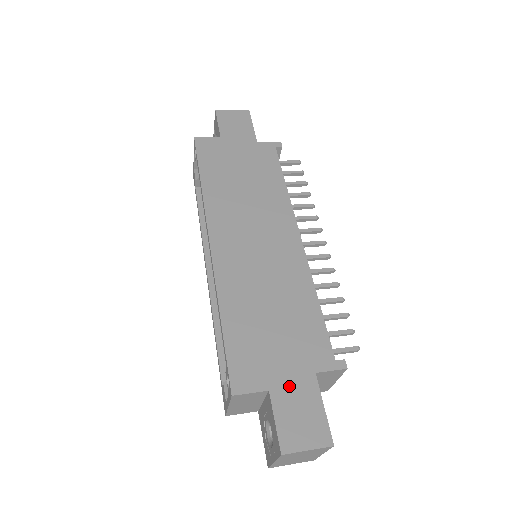
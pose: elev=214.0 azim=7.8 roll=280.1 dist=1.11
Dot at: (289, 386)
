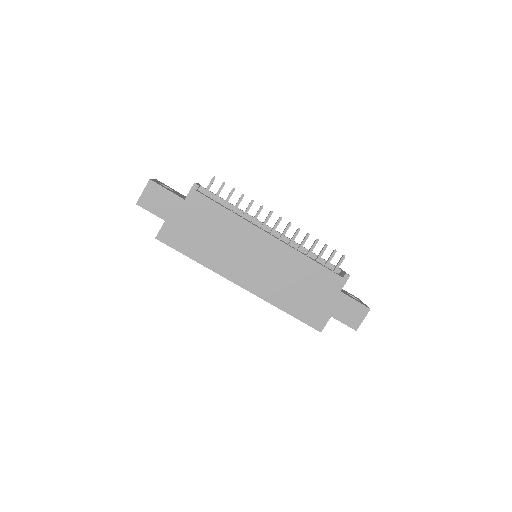
Dot at: (336, 307)
